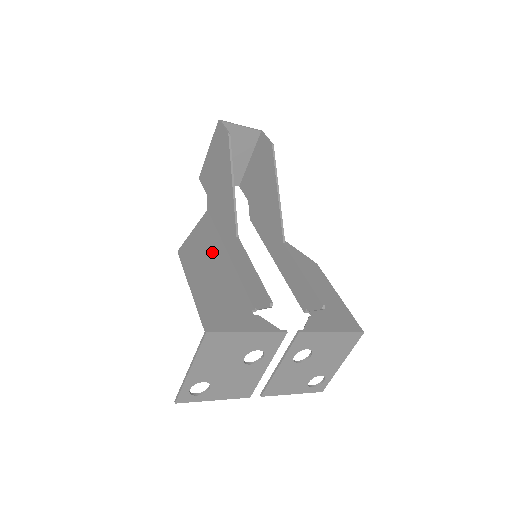
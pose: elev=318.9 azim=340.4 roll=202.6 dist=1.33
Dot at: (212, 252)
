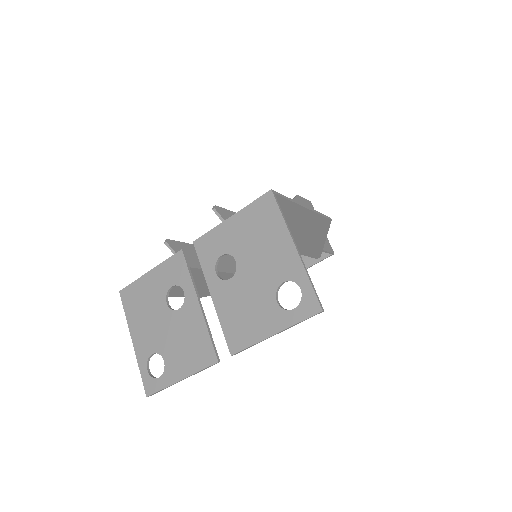
Dot at: occluded
